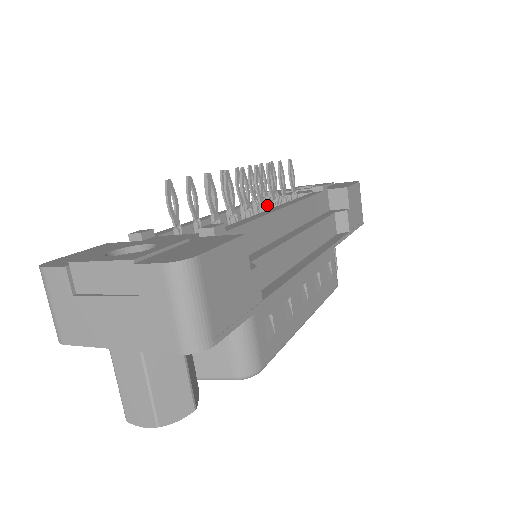
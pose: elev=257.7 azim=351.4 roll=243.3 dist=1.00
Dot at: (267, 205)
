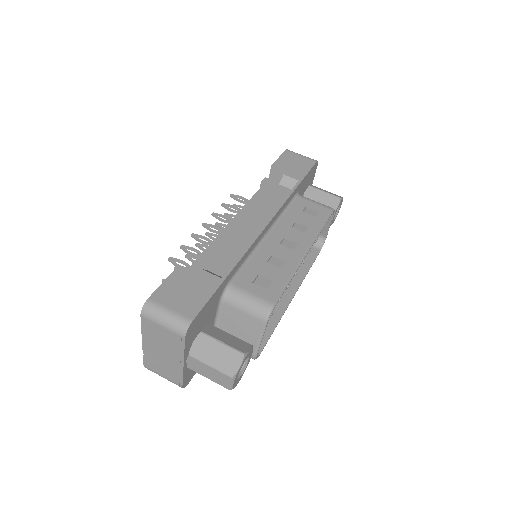
Dot at: occluded
